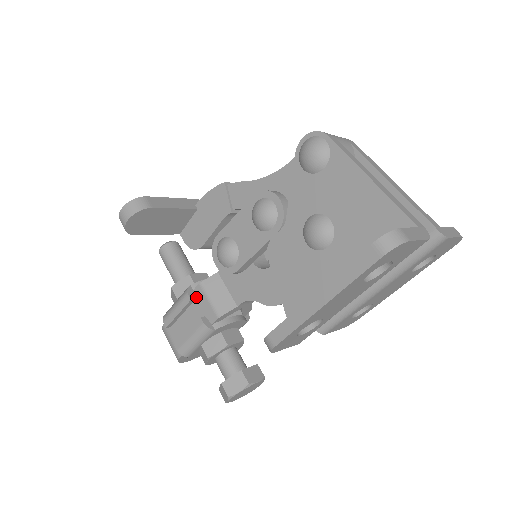
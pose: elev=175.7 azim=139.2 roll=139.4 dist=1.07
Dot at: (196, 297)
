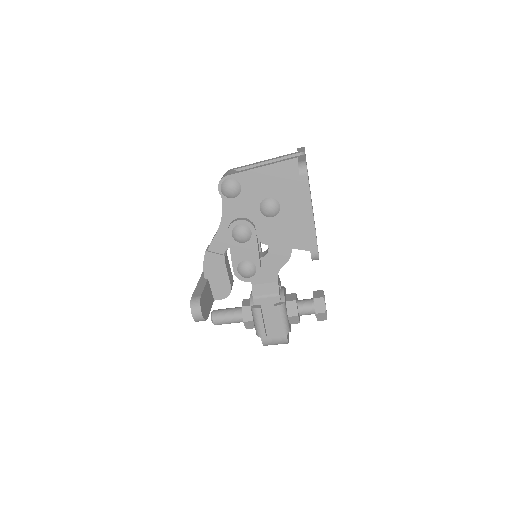
Dot at: (259, 305)
